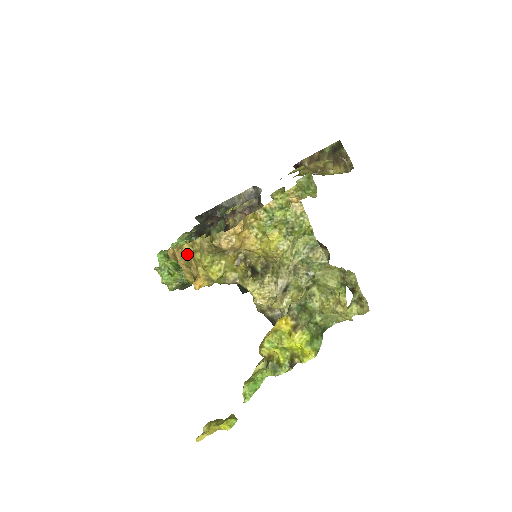
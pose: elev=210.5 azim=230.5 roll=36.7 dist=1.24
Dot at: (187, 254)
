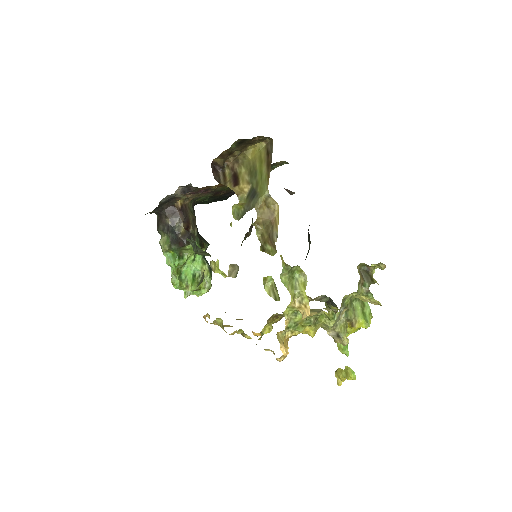
Dot at: (234, 333)
